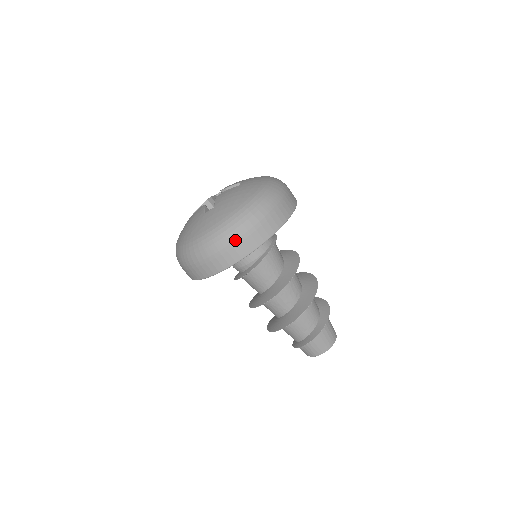
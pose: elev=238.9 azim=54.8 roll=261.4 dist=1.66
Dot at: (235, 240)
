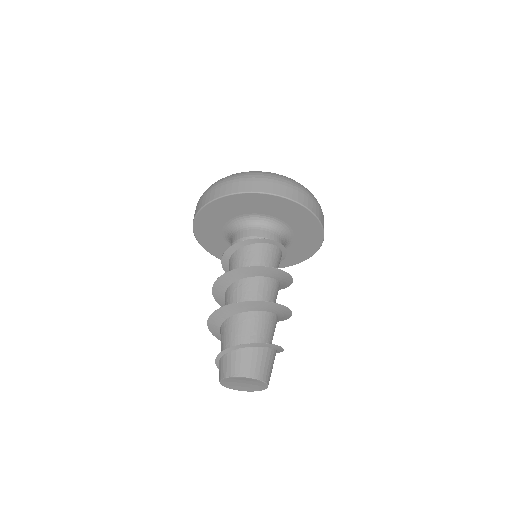
Dot at: (285, 182)
